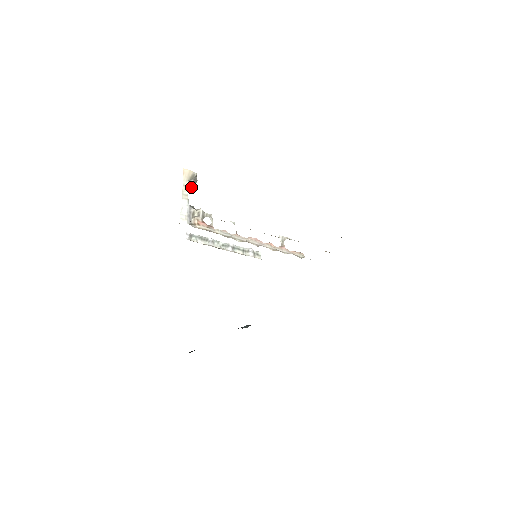
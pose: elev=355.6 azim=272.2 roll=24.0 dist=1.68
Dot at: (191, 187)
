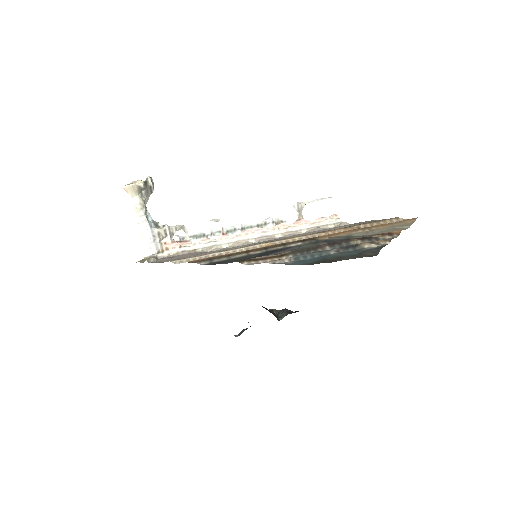
Dot at: (149, 195)
